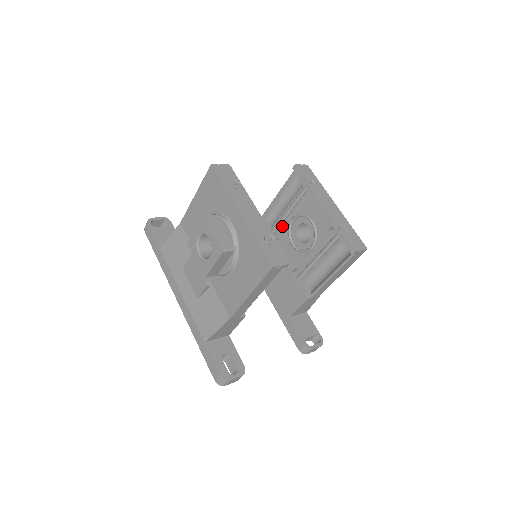
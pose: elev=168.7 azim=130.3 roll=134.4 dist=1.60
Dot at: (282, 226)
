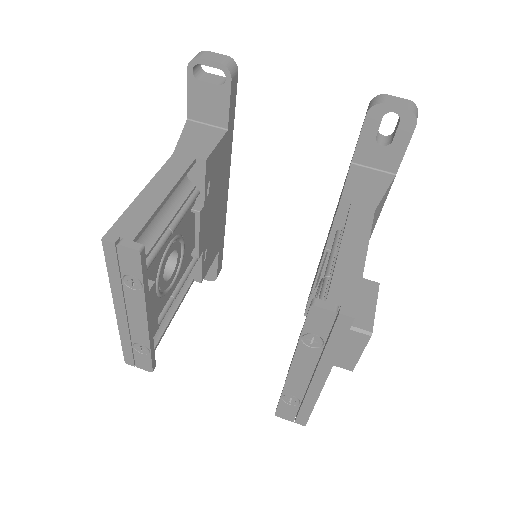
Dot at: occluded
